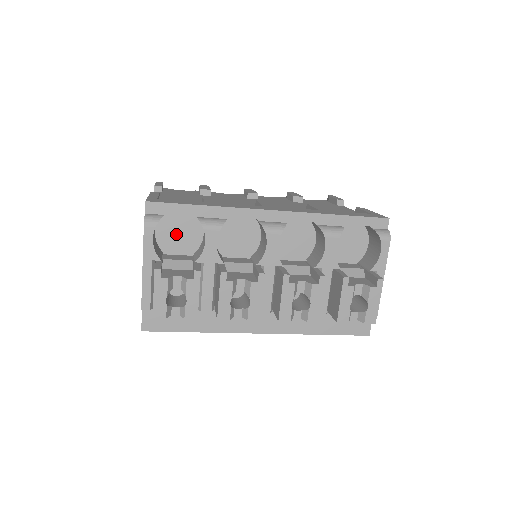
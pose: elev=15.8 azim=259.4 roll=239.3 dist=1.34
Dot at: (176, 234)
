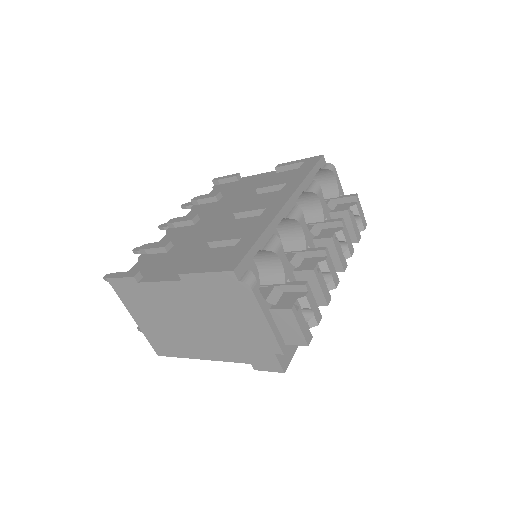
Dot at: occluded
